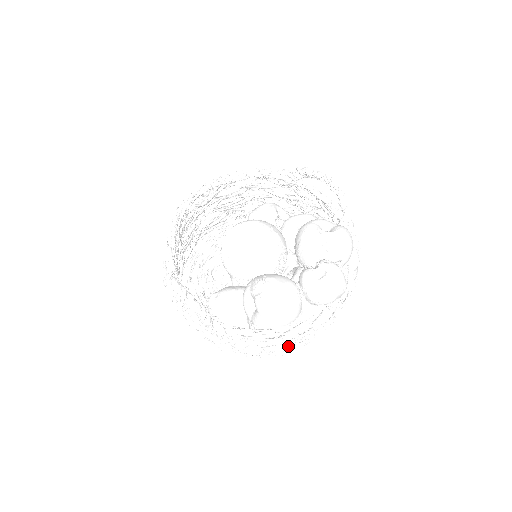
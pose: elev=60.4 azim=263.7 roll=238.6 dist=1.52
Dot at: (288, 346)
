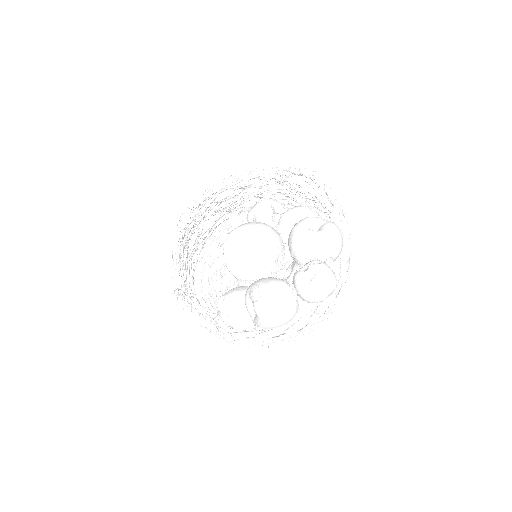
Dot at: (291, 339)
